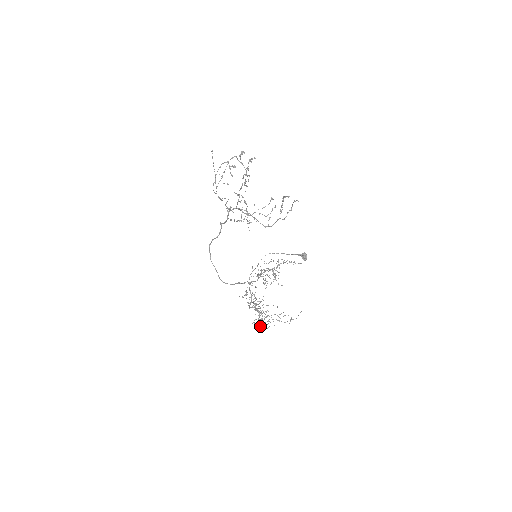
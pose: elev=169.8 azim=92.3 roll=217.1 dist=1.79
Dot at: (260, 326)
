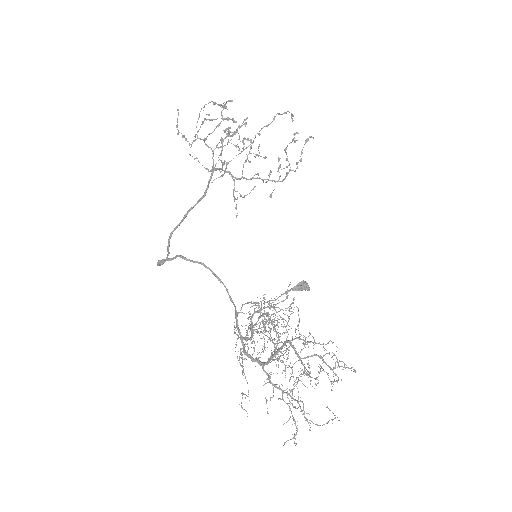
Dot at: occluded
